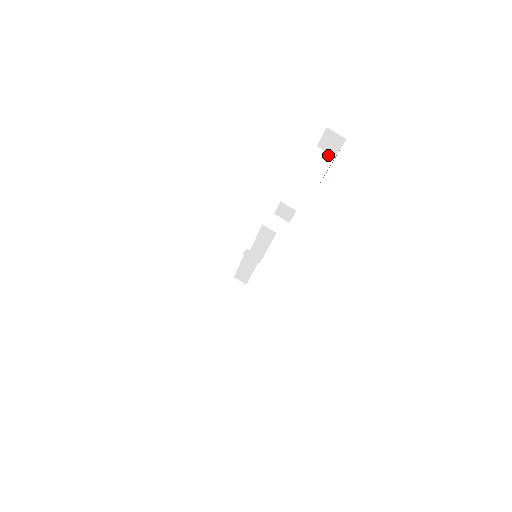
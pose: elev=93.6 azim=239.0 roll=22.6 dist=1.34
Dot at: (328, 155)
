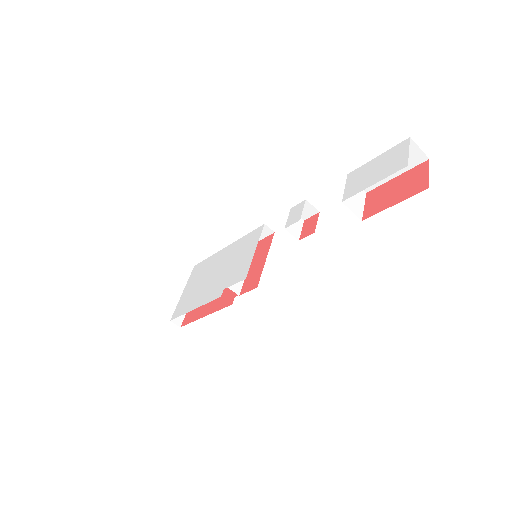
Dot at: (420, 154)
